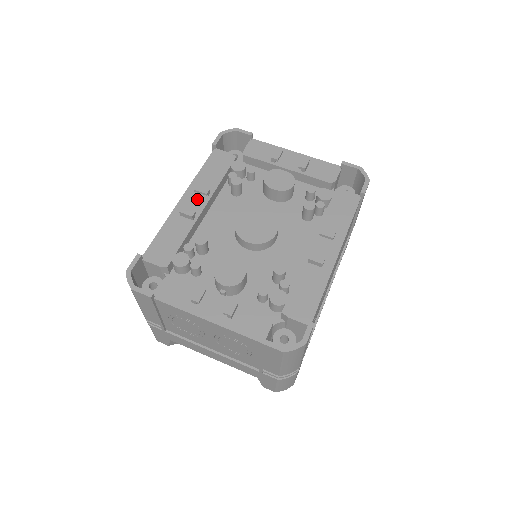
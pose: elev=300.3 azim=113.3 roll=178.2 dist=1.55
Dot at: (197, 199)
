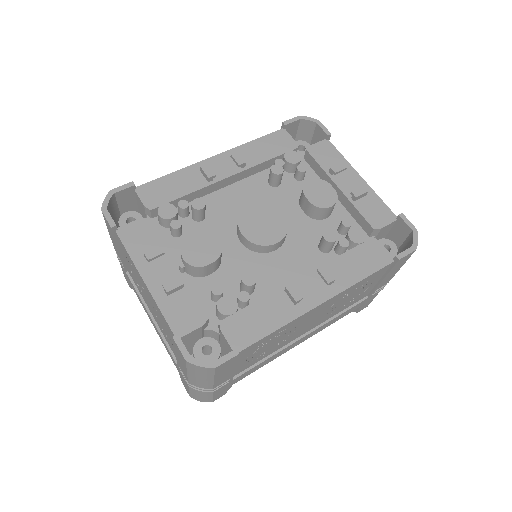
Dot at: (228, 165)
